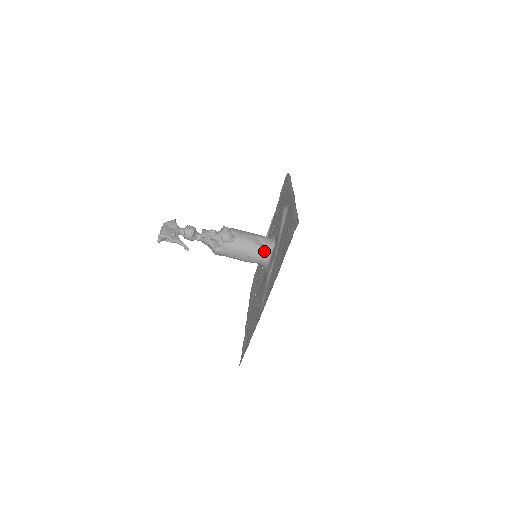
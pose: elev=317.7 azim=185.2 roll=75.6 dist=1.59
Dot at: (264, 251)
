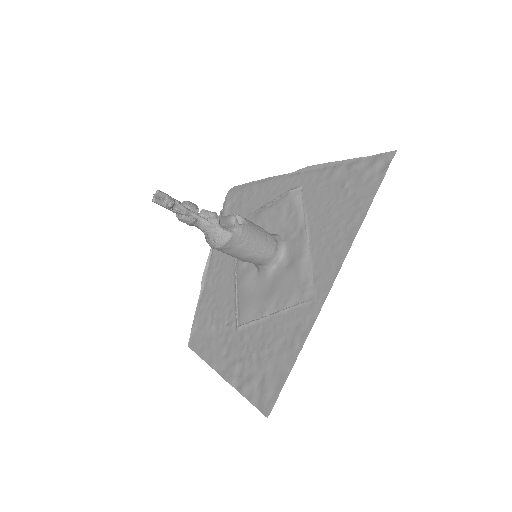
Dot at: (276, 242)
